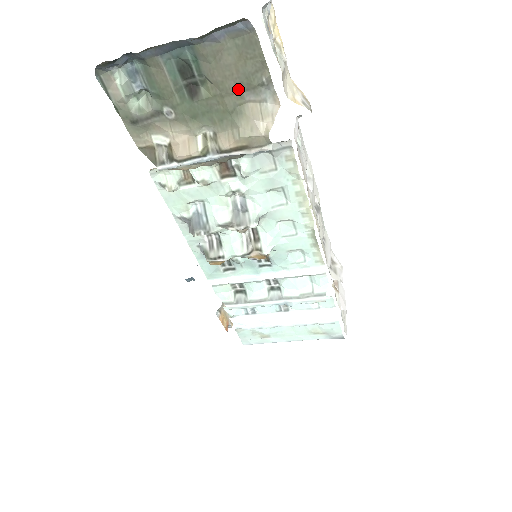
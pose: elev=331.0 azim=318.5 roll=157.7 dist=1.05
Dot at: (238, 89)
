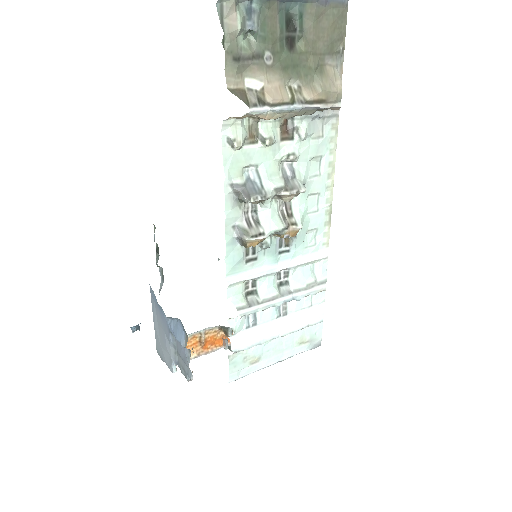
Dot at: (324, 51)
